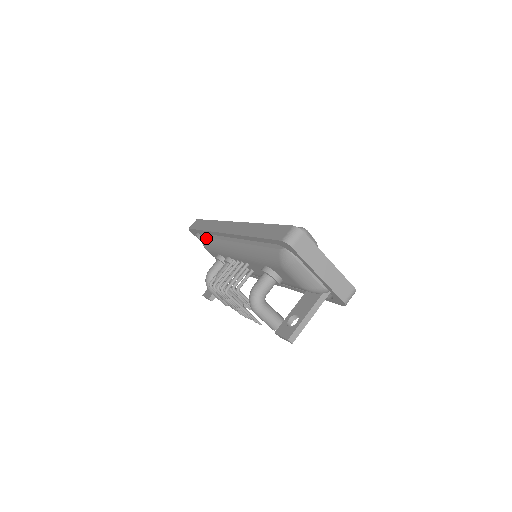
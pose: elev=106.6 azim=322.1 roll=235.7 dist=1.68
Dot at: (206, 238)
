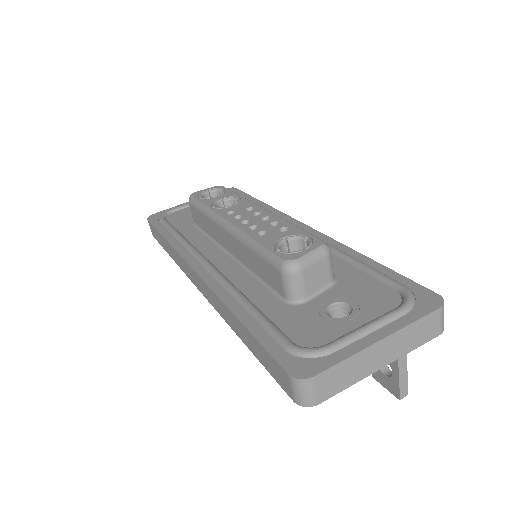
Dot at: occluded
